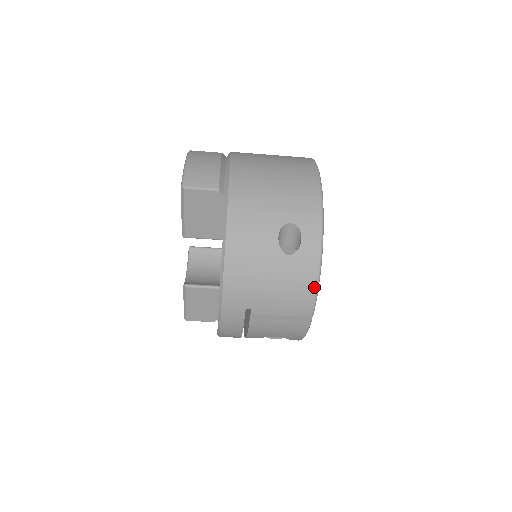
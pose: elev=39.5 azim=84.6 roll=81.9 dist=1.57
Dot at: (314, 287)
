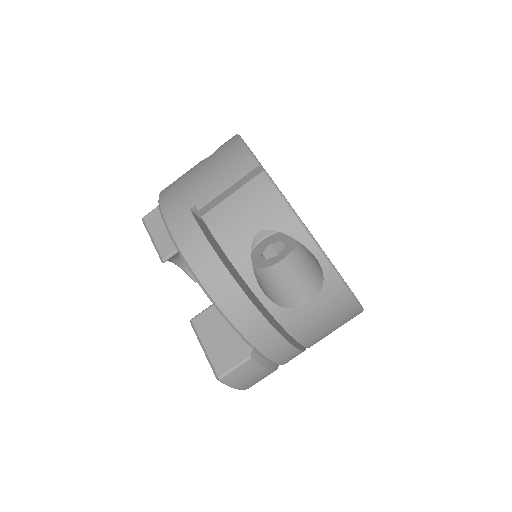
Dot at: (240, 146)
